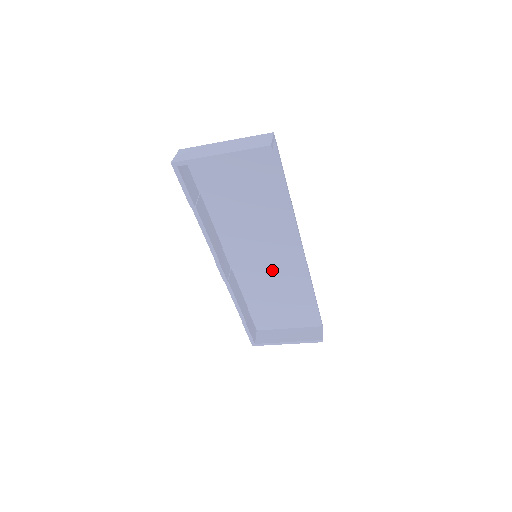
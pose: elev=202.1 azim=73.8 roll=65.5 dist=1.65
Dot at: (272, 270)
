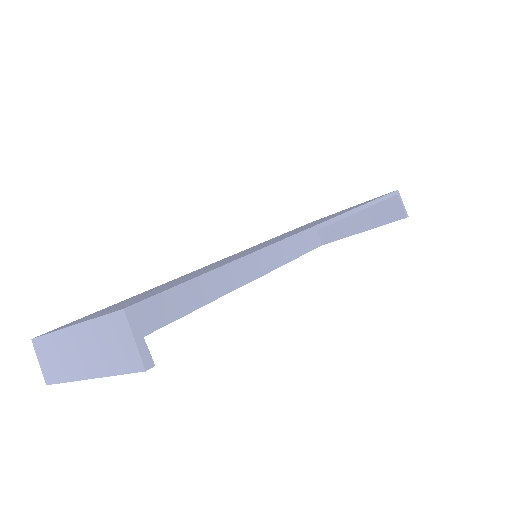
Dot at: occluded
